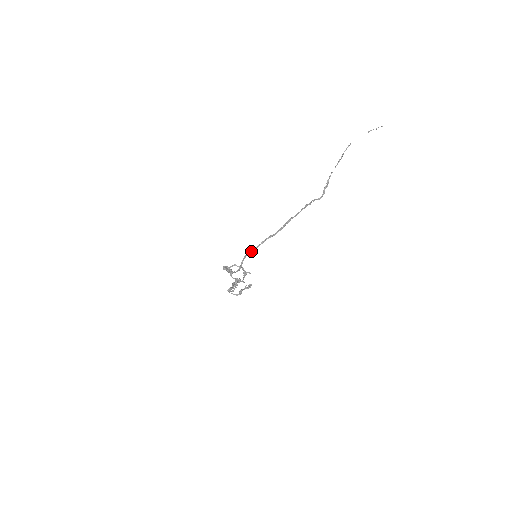
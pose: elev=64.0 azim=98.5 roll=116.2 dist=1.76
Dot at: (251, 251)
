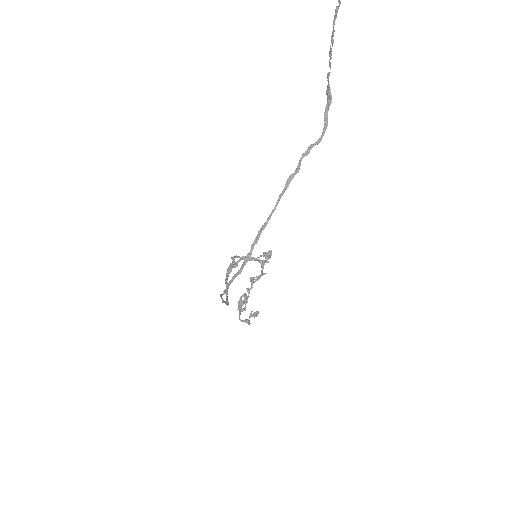
Dot at: (221, 295)
